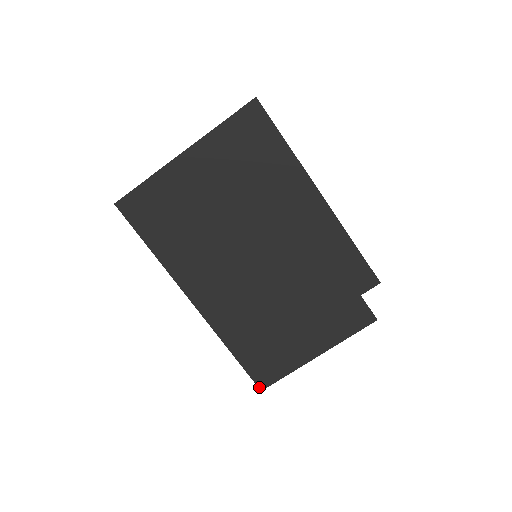
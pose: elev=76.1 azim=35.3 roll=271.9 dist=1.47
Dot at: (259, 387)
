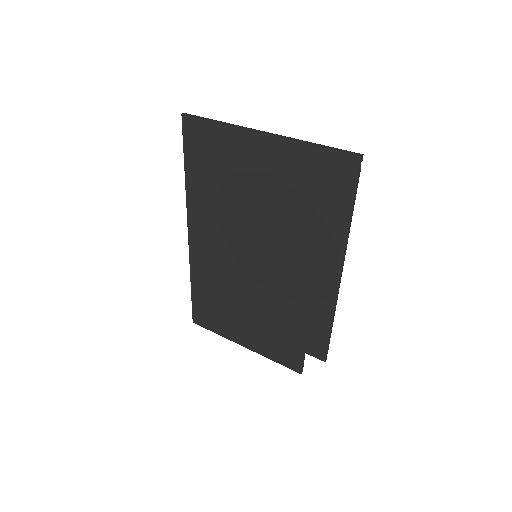
Dot at: (193, 319)
